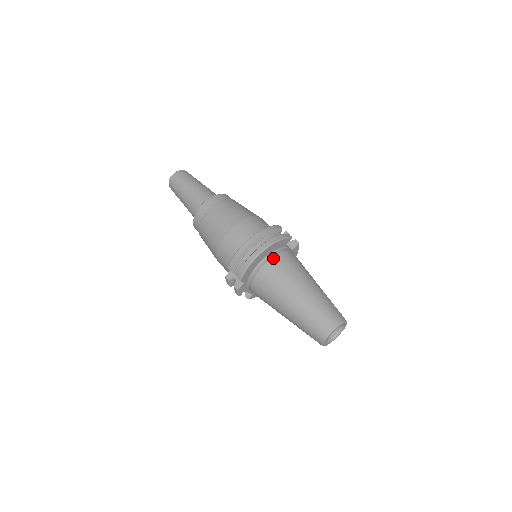
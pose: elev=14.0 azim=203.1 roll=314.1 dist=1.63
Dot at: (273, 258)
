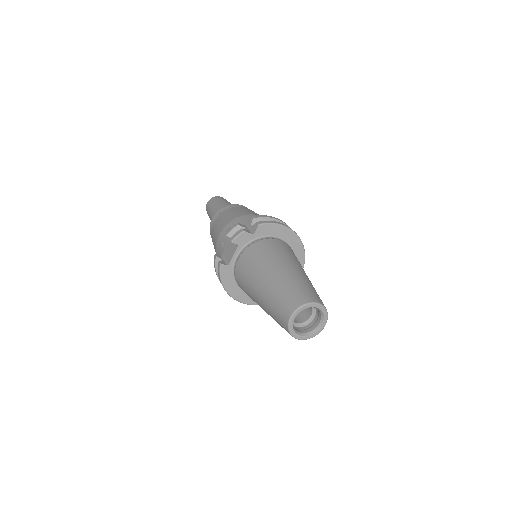
Dot at: occluded
